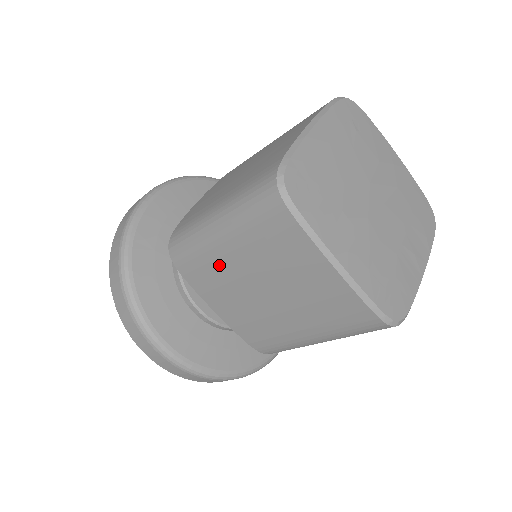
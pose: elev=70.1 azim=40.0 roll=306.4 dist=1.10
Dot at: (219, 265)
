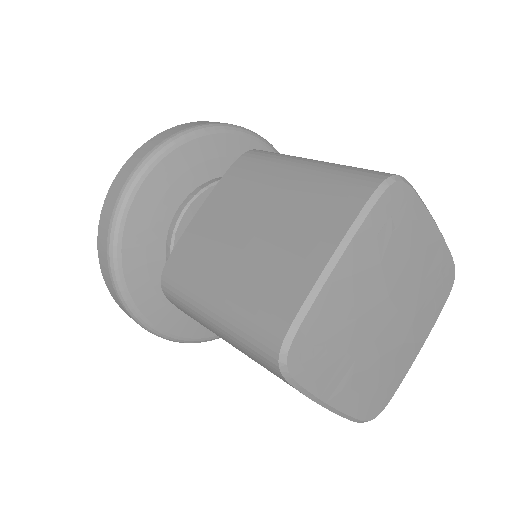
Dot at: (213, 332)
